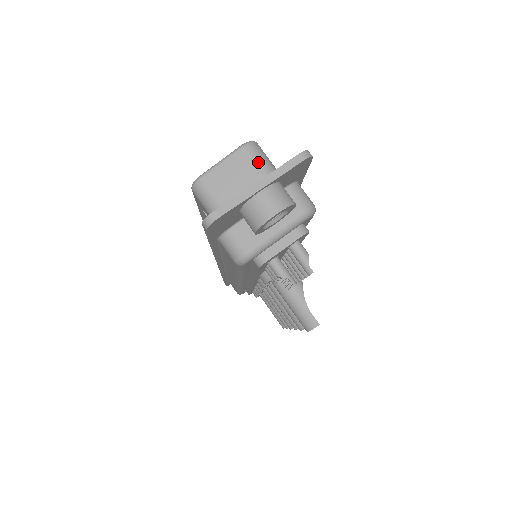
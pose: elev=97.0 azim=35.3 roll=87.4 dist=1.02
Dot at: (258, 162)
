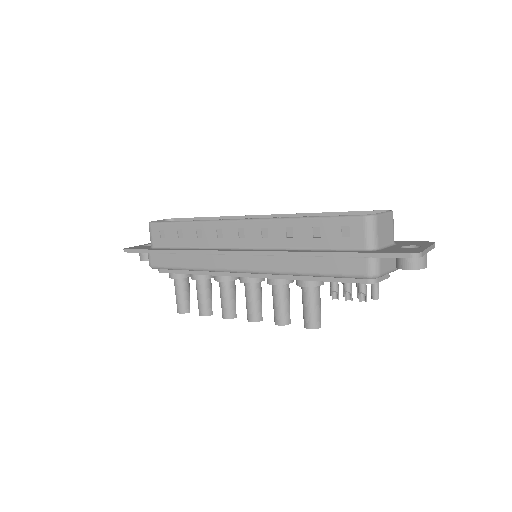
Dot at: occluded
